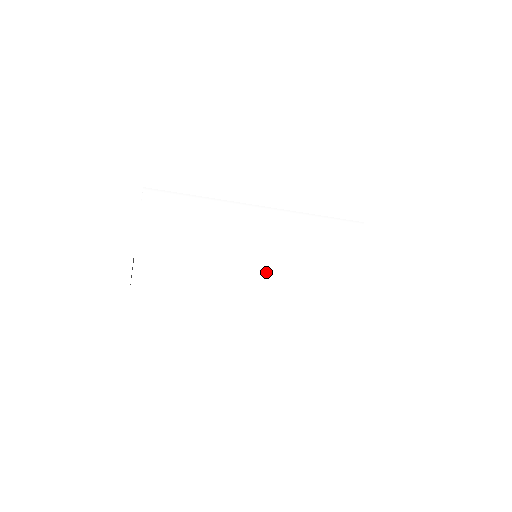
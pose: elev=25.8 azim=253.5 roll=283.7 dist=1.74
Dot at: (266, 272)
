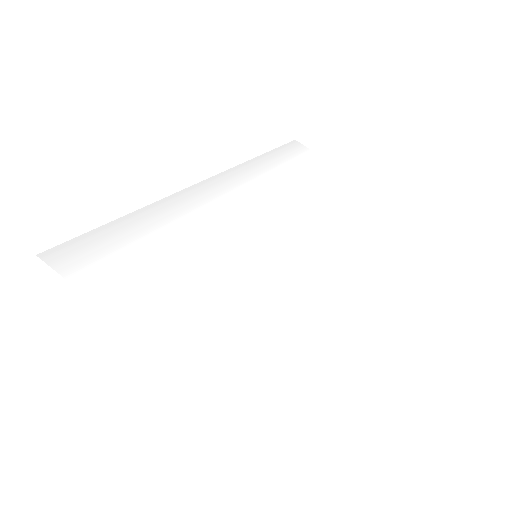
Dot at: (338, 263)
